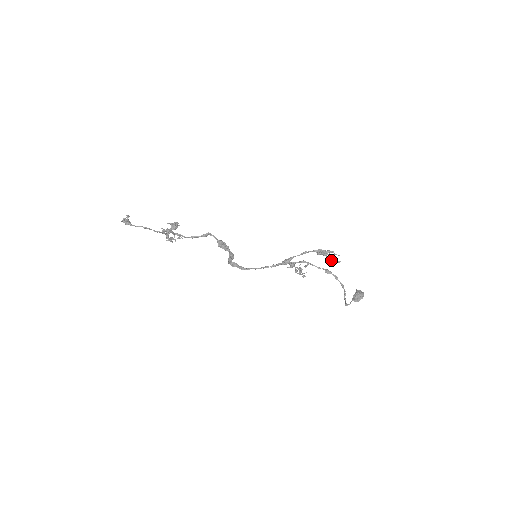
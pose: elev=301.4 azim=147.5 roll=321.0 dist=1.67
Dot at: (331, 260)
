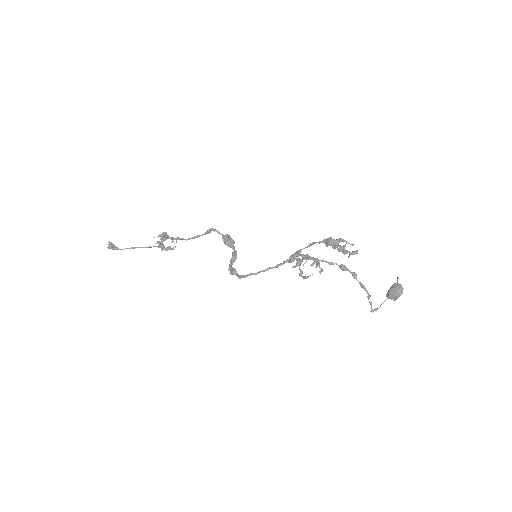
Dot at: (343, 253)
